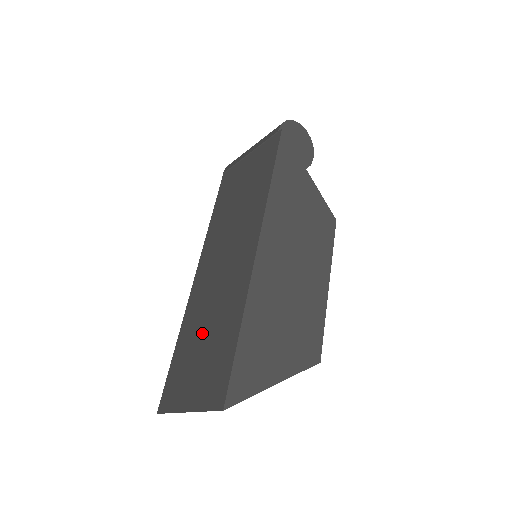
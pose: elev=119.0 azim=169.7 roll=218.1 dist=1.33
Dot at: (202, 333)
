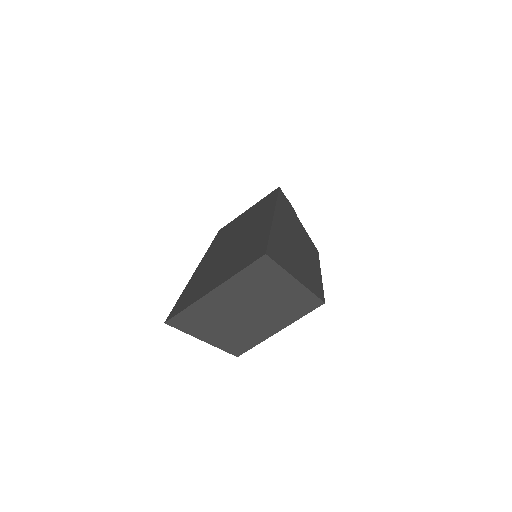
Dot at: (221, 264)
